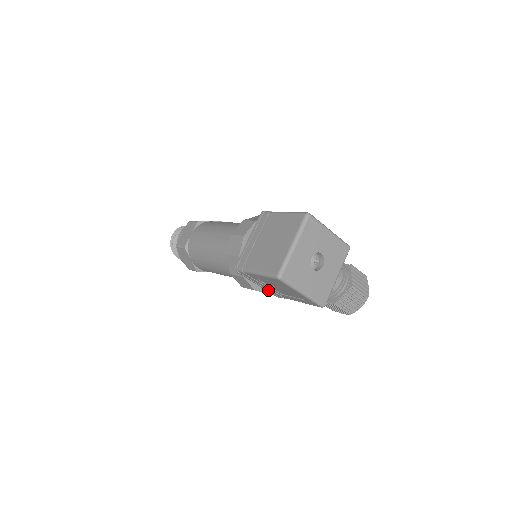
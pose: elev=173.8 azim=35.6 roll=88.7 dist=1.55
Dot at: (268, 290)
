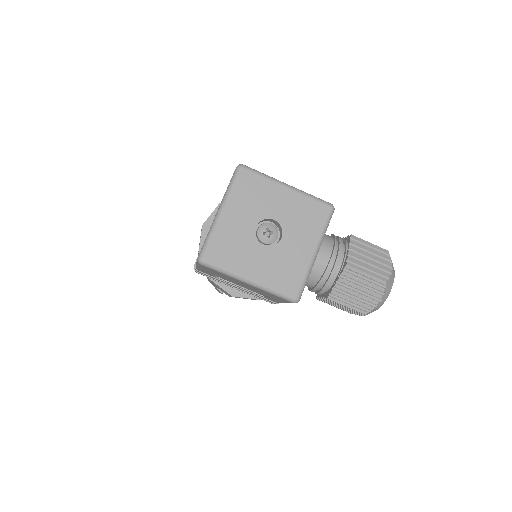
Dot at: (251, 294)
